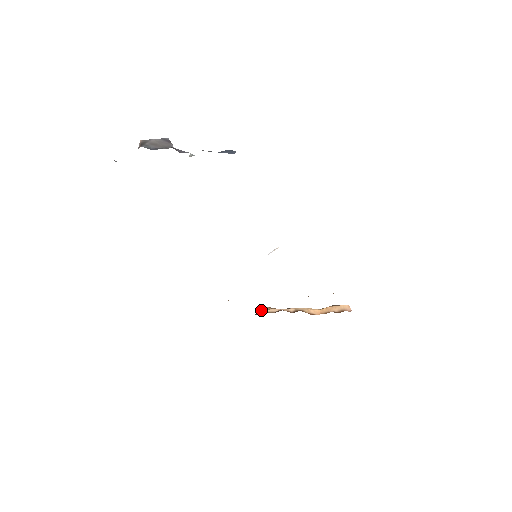
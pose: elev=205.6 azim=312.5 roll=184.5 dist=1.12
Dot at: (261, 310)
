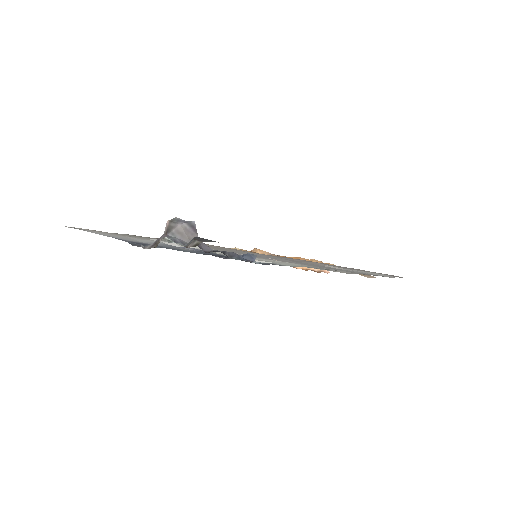
Dot at: occluded
